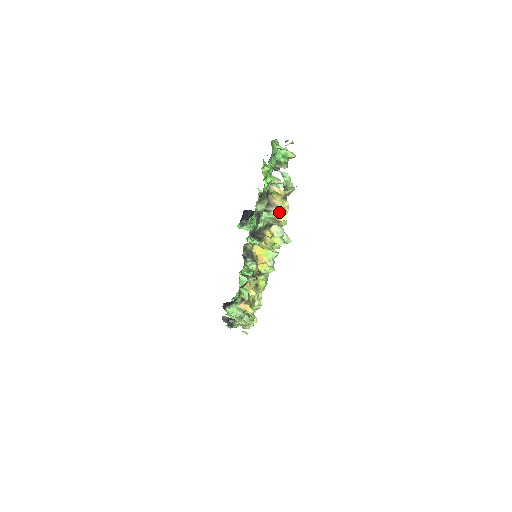
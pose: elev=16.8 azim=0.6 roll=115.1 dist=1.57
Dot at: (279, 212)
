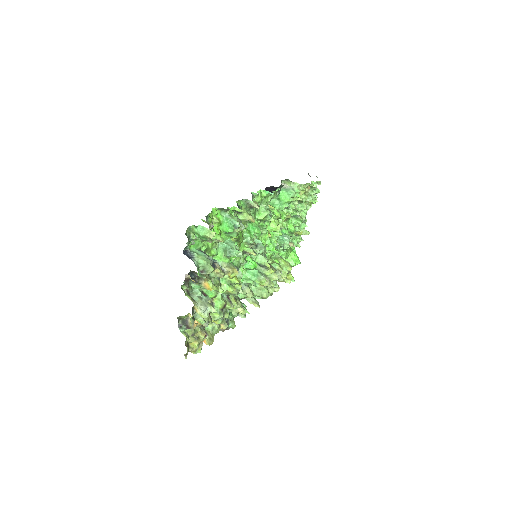
Dot at: (208, 284)
